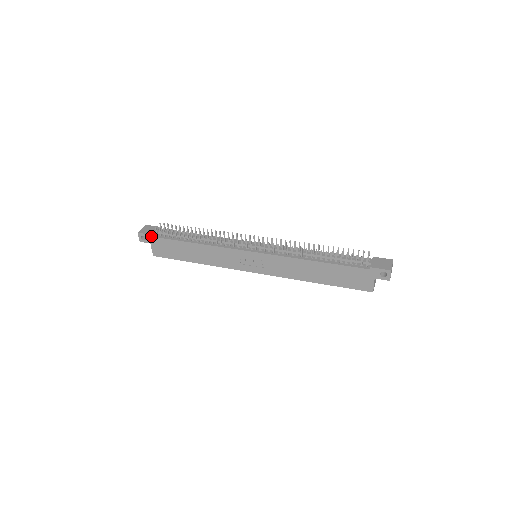
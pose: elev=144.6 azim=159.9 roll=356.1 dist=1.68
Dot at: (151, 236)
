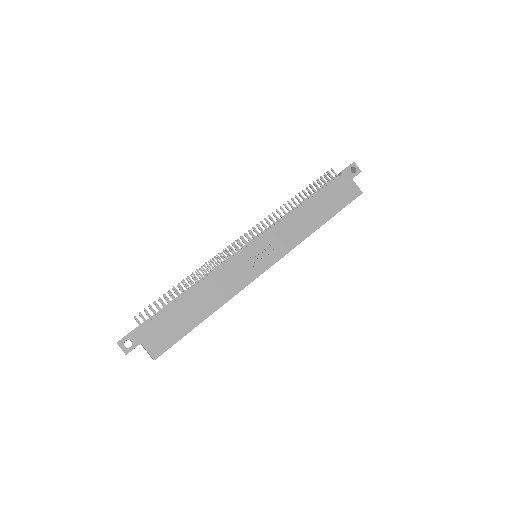
Dot at: (136, 331)
